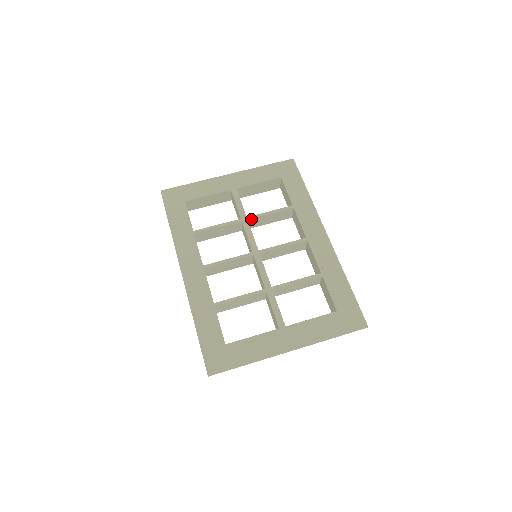
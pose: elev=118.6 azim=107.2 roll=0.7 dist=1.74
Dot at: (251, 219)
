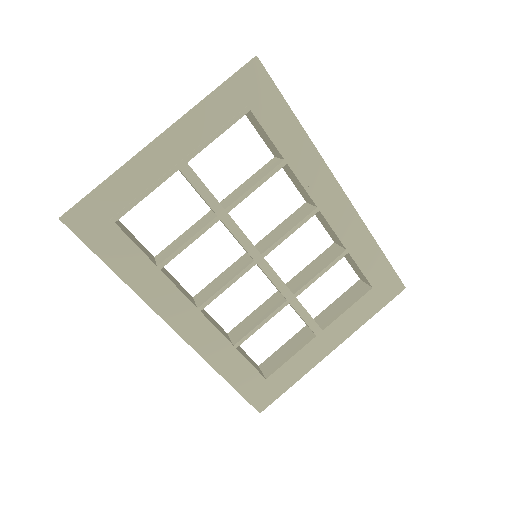
Dot at: (231, 208)
